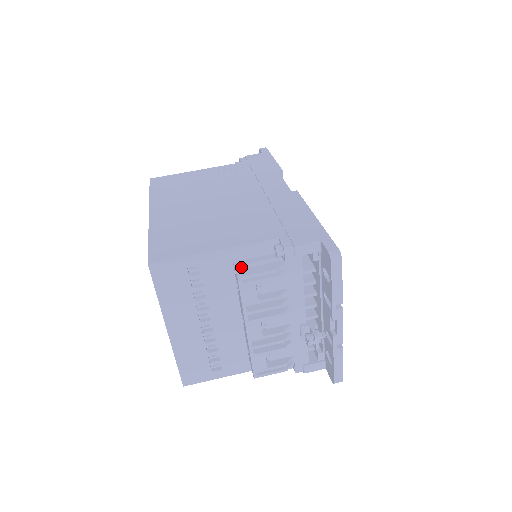
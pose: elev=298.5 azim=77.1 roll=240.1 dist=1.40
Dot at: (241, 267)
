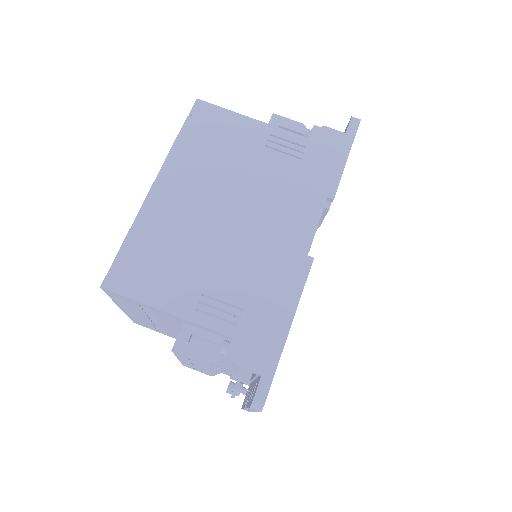
Dot at: (184, 337)
